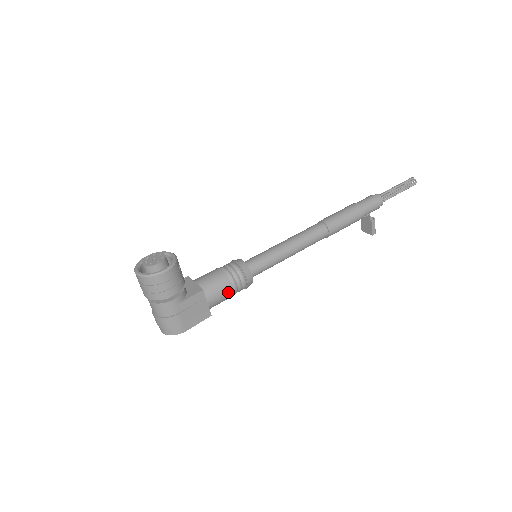
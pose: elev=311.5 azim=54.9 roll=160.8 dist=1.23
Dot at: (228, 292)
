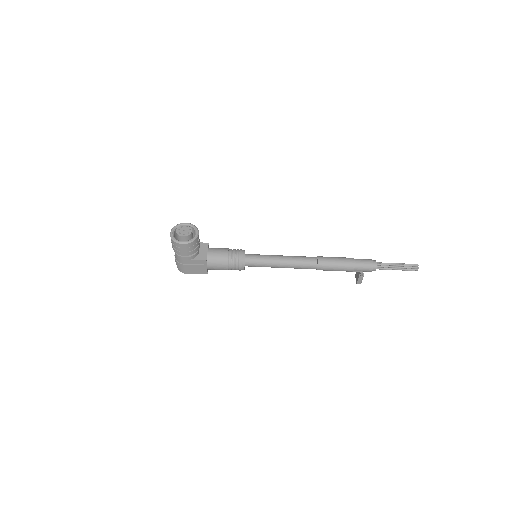
Dot at: (223, 268)
